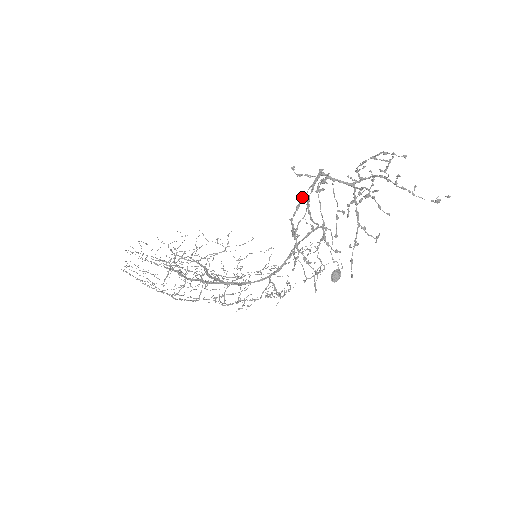
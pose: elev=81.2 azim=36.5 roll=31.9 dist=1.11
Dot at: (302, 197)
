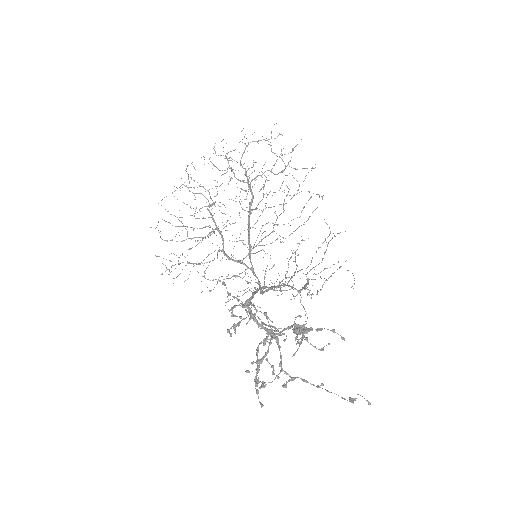
Dot at: (234, 307)
